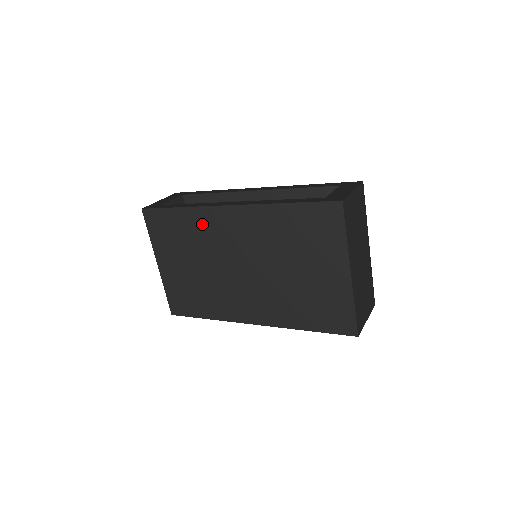
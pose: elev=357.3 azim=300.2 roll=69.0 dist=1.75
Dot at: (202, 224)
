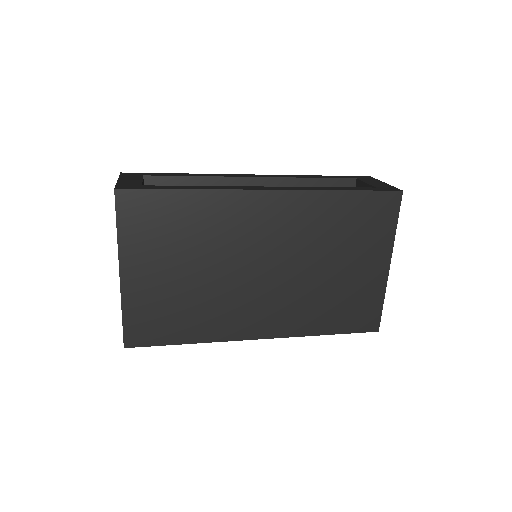
Dot at: (221, 213)
